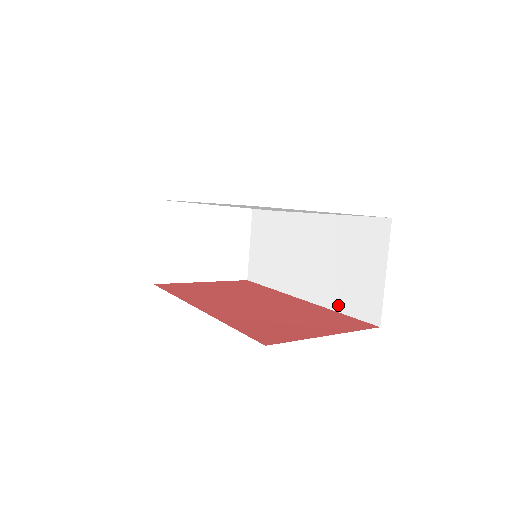
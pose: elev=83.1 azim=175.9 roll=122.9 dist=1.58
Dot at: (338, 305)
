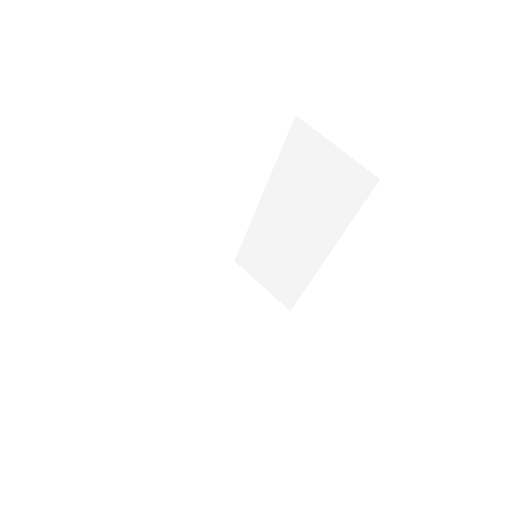
Dot at: (346, 216)
